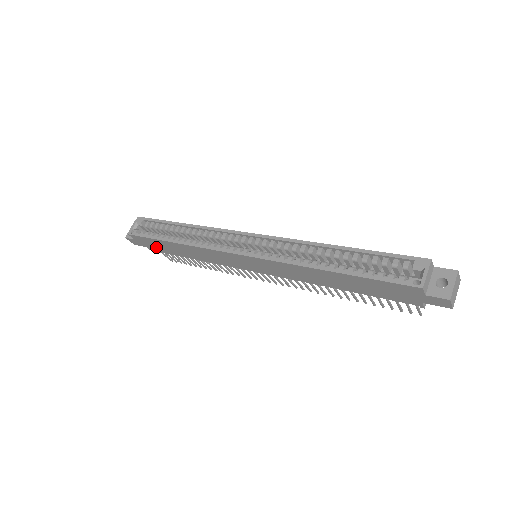
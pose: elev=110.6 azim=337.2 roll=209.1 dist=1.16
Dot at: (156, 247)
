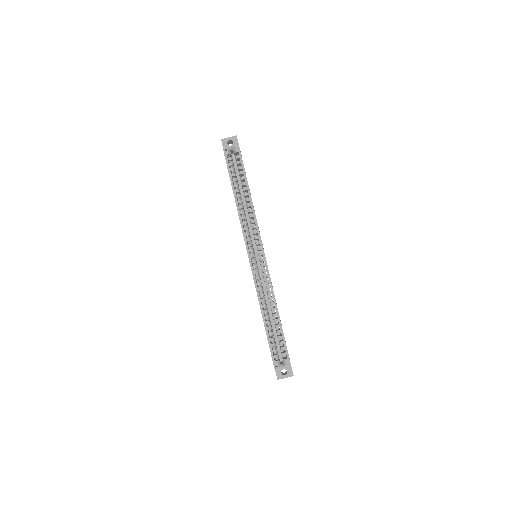
Dot at: occluded
